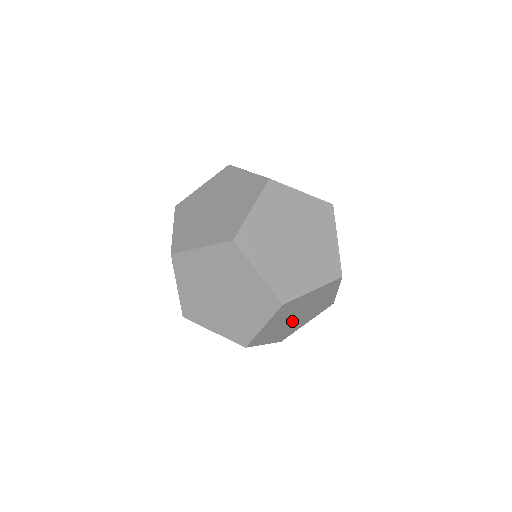
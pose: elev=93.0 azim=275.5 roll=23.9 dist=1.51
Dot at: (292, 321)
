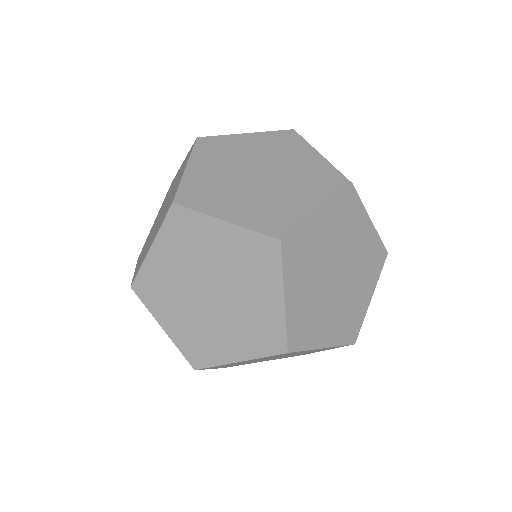
Dot at: occluded
